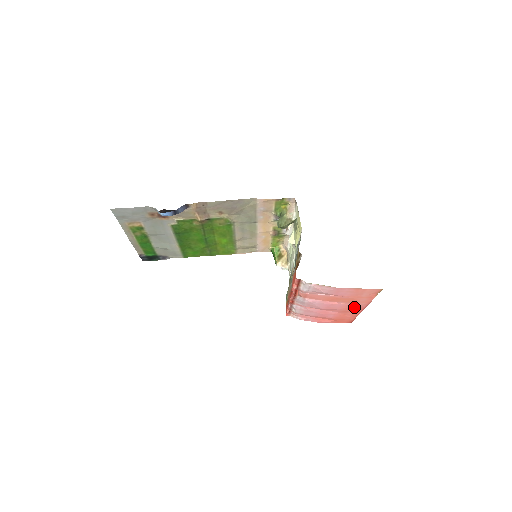
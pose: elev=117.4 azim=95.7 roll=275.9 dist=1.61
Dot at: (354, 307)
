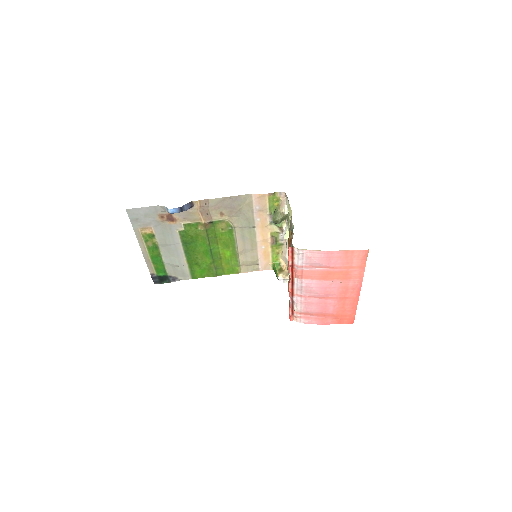
Dot at: (350, 288)
